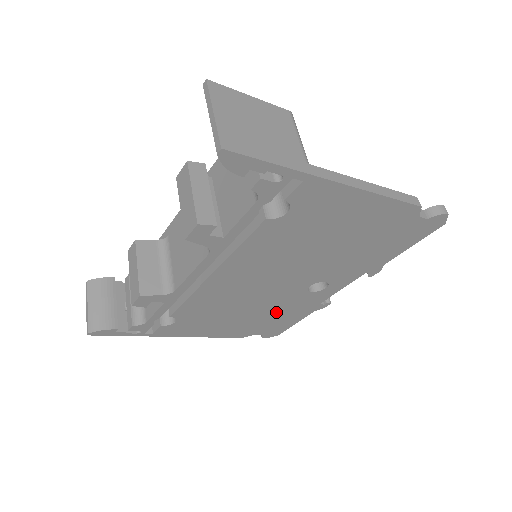
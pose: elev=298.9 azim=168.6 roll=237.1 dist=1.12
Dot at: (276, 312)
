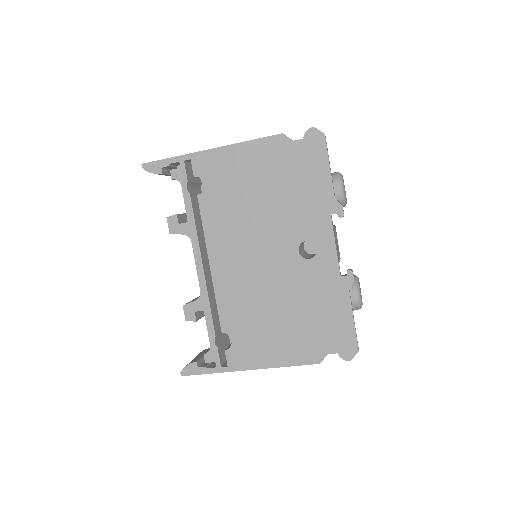
Dot at: (309, 303)
